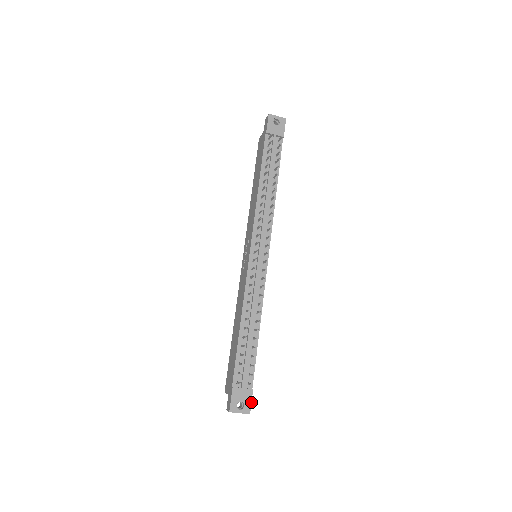
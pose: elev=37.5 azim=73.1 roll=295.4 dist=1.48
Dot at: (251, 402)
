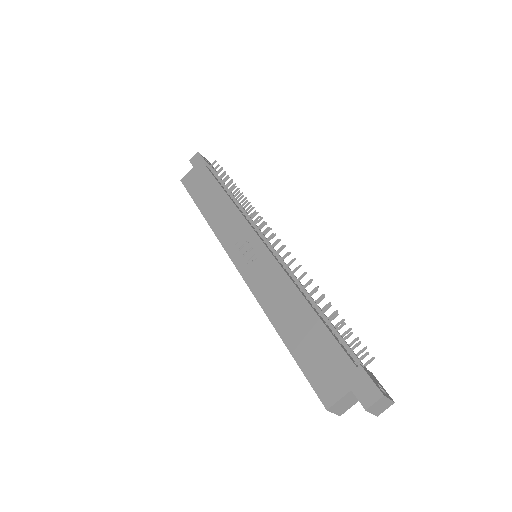
Dot at: (383, 388)
